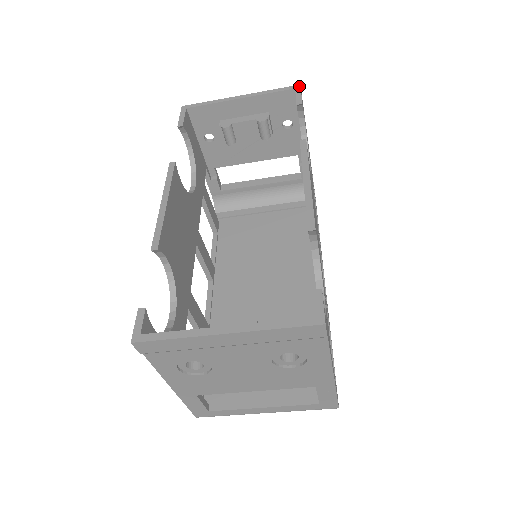
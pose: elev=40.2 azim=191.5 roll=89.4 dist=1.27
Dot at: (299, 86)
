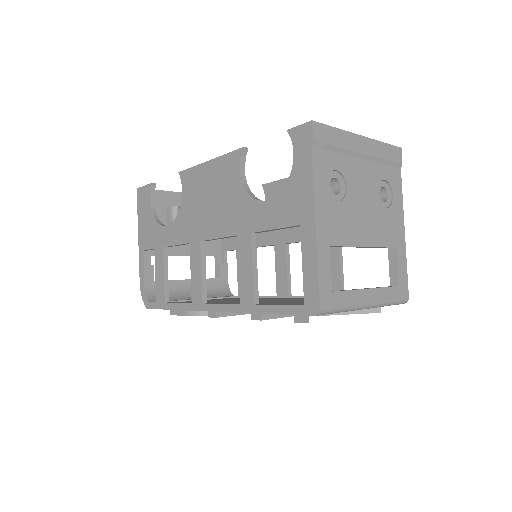
Dot at: occluded
